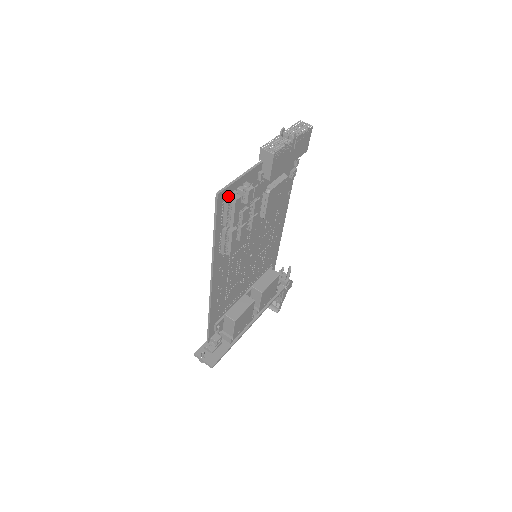
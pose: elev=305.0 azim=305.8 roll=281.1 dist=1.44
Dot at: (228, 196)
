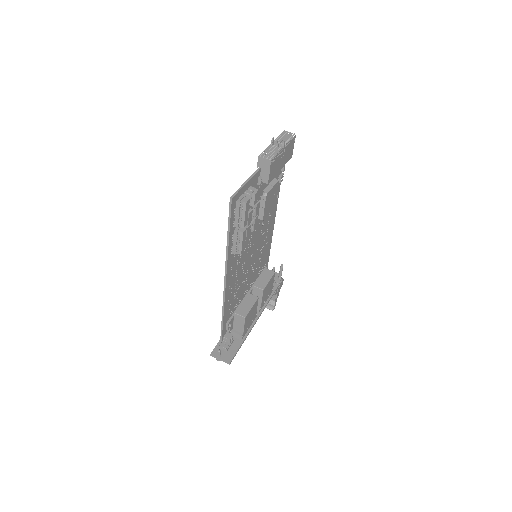
Dot at: (239, 200)
